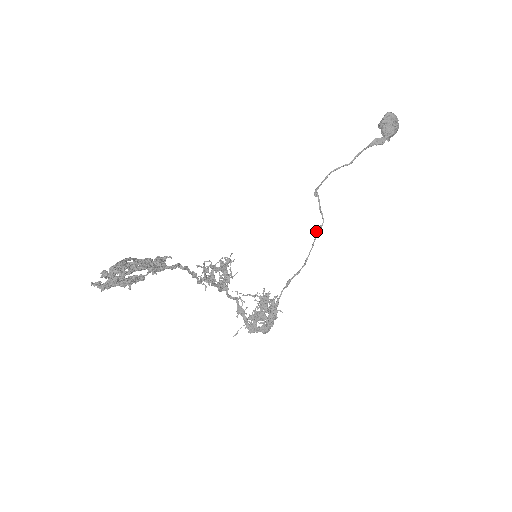
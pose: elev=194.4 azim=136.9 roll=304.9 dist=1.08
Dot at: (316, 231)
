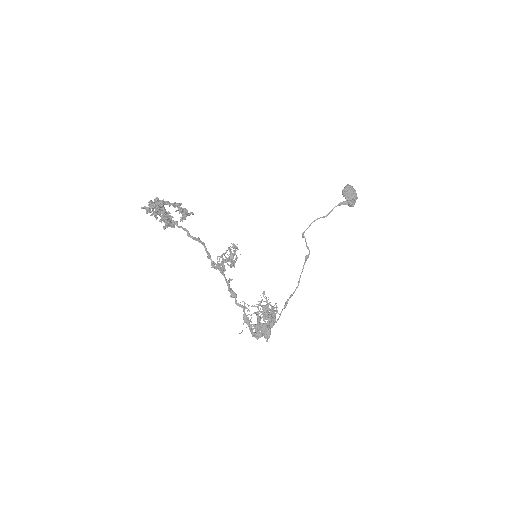
Dot at: (305, 259)
